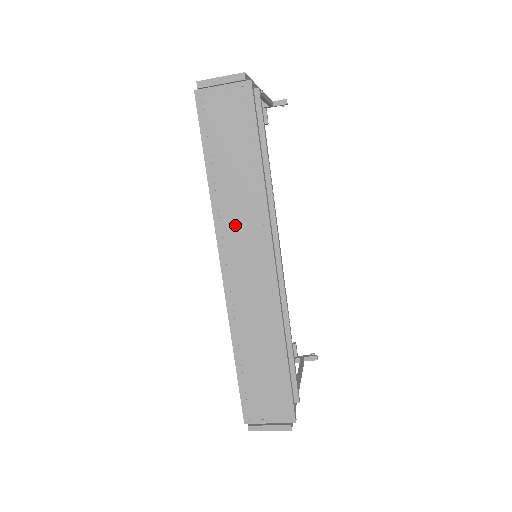
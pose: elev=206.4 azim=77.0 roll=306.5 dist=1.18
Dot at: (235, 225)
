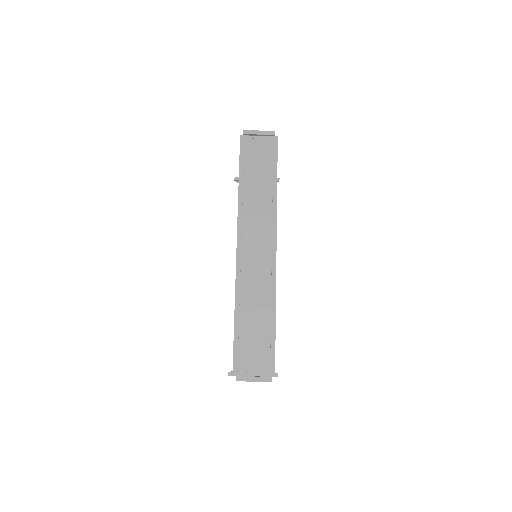
Dot at: (252, 220)
